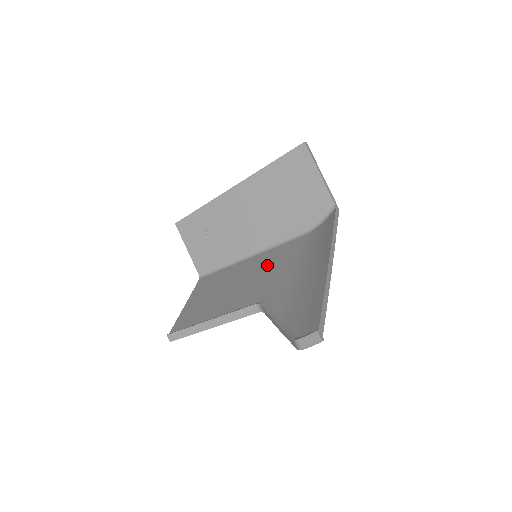
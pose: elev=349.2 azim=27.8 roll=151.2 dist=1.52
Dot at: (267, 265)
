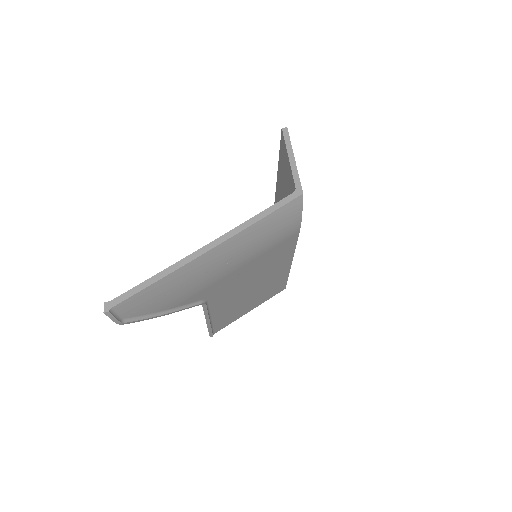
Dot at: occluded
